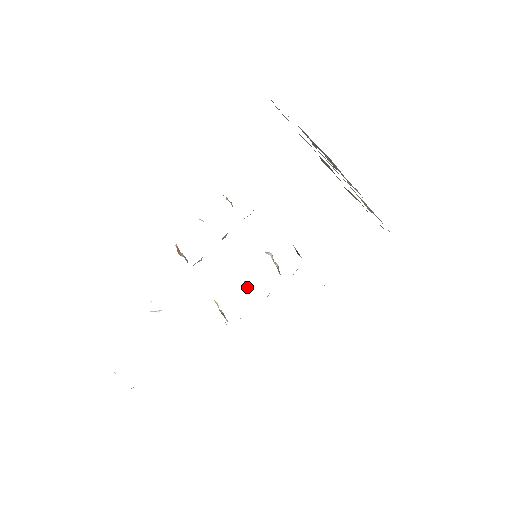
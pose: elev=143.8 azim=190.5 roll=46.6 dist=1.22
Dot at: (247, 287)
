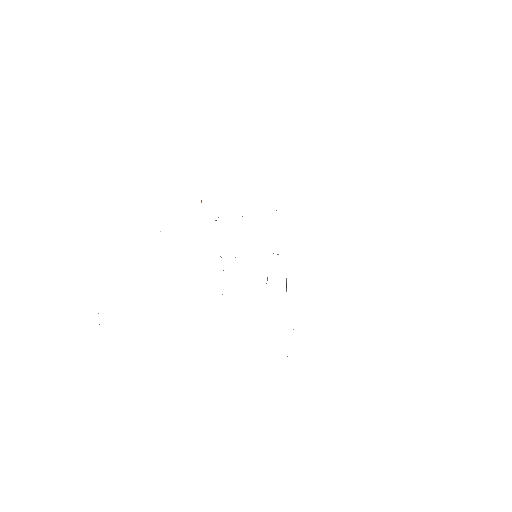
Dot at: occluded
